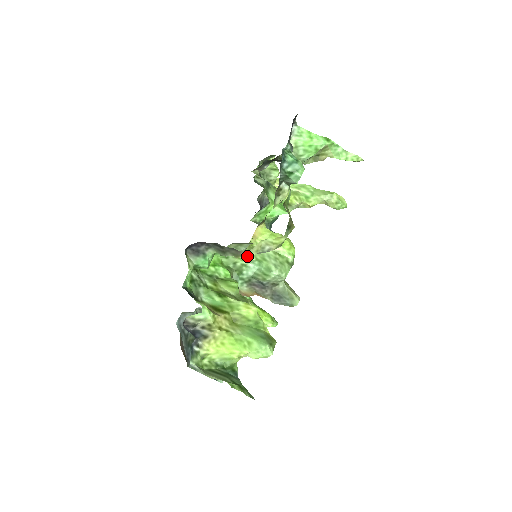
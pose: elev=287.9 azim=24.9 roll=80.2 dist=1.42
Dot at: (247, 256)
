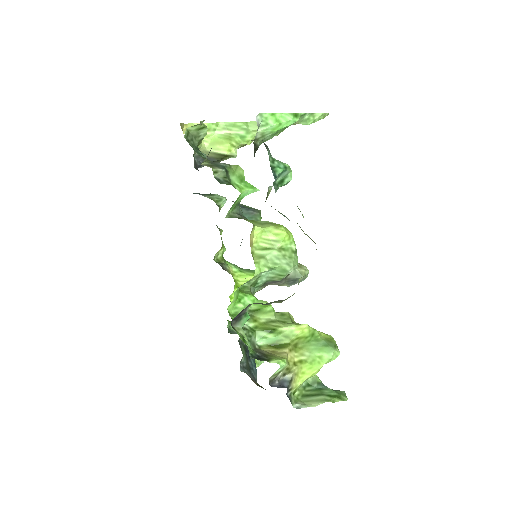
Dot at: occluded
